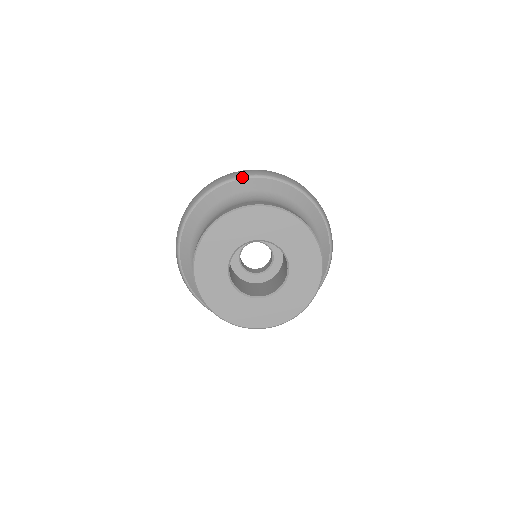
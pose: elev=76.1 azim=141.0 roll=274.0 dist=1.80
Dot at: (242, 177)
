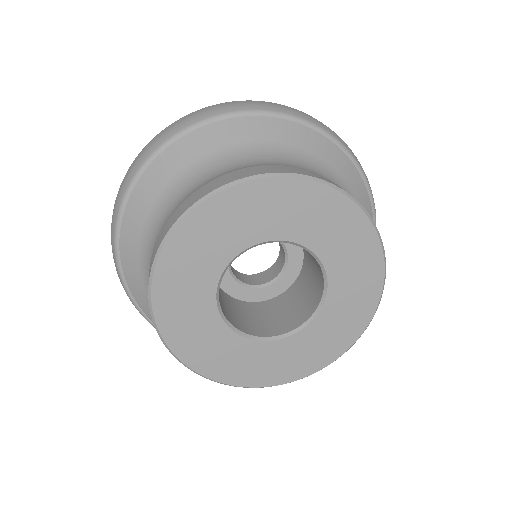
Dot at: (314, 126)
